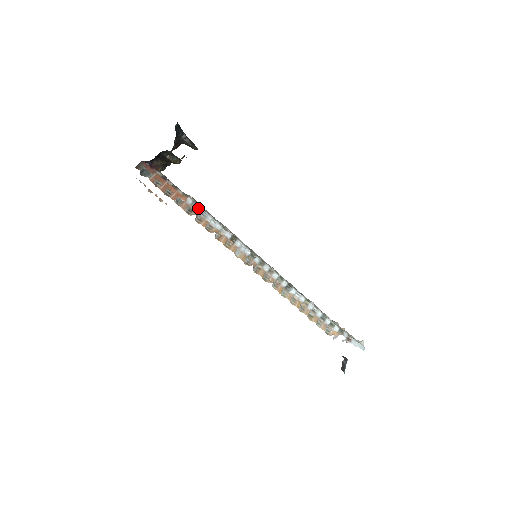
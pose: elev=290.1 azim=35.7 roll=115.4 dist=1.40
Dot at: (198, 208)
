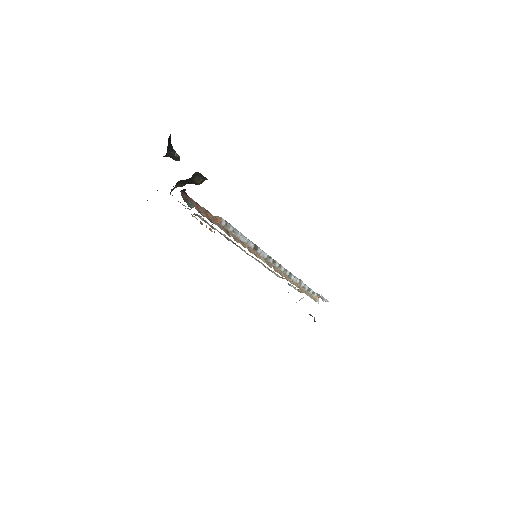
Dot at: (230, 227)
